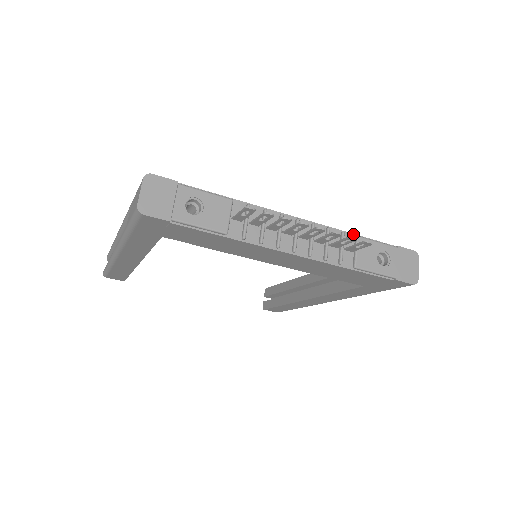
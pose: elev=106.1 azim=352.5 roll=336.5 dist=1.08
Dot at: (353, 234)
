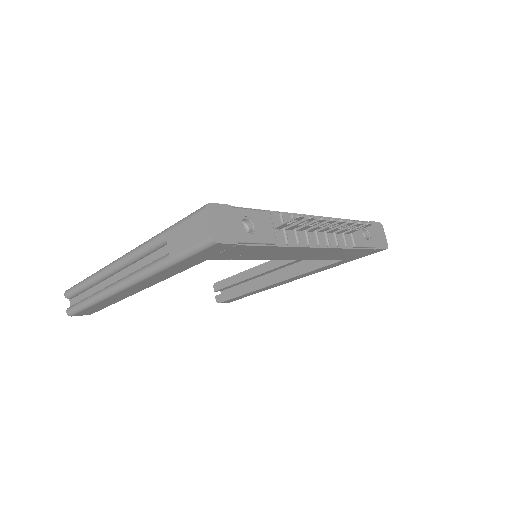
Dot at: (344, 219)
